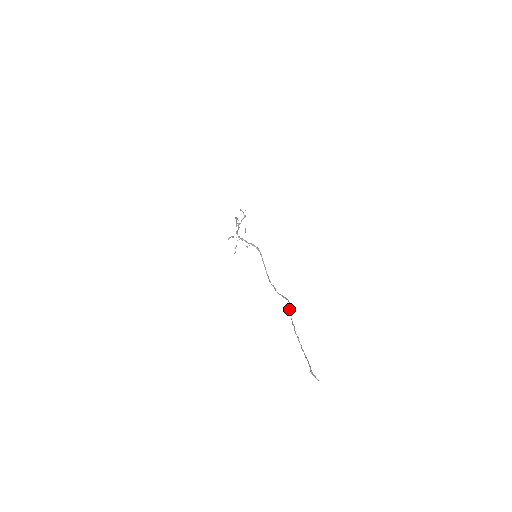
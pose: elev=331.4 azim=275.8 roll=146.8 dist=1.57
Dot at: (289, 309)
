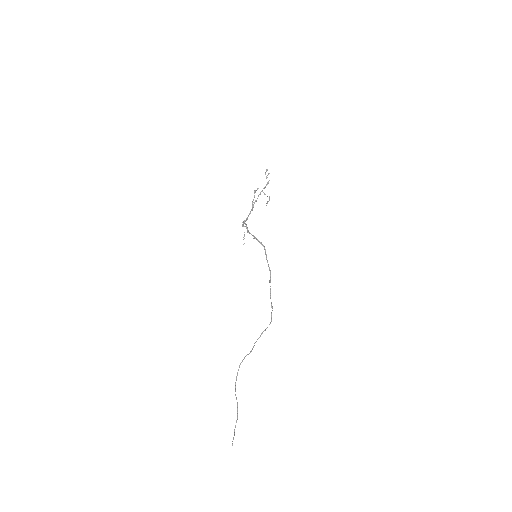
Dot at: occluded
